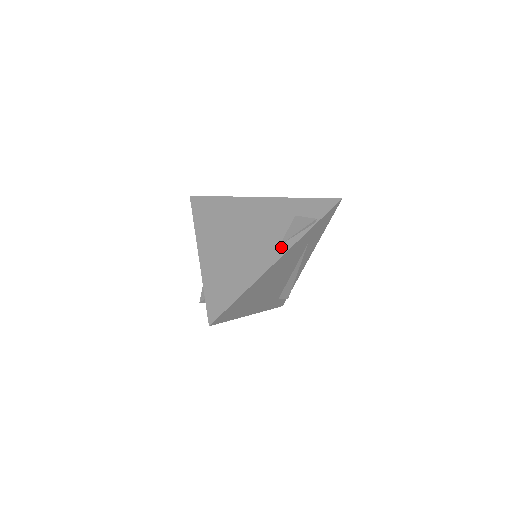
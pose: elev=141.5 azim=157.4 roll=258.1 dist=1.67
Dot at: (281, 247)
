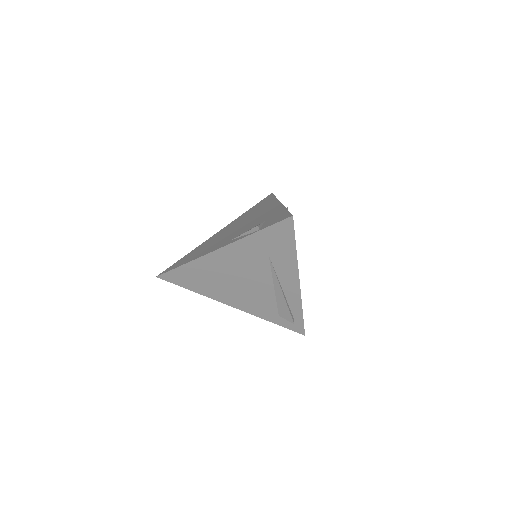
Dot at: (229, 241)
